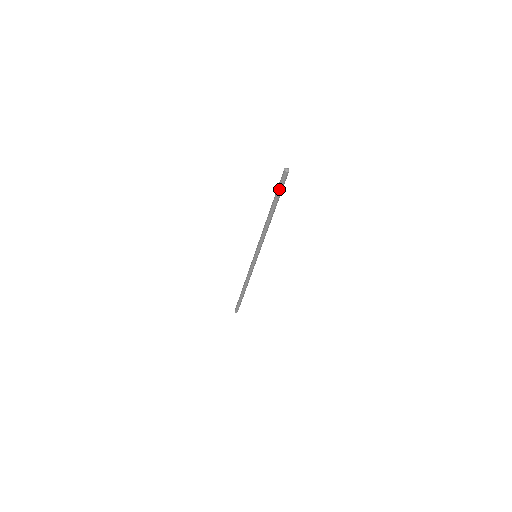
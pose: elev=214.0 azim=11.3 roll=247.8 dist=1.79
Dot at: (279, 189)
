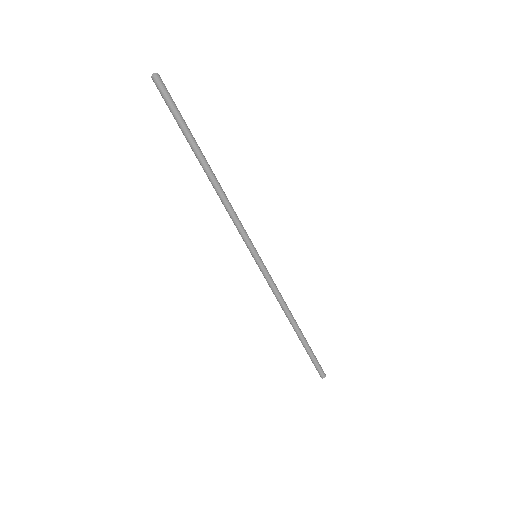
Dot at: (176, 112)
